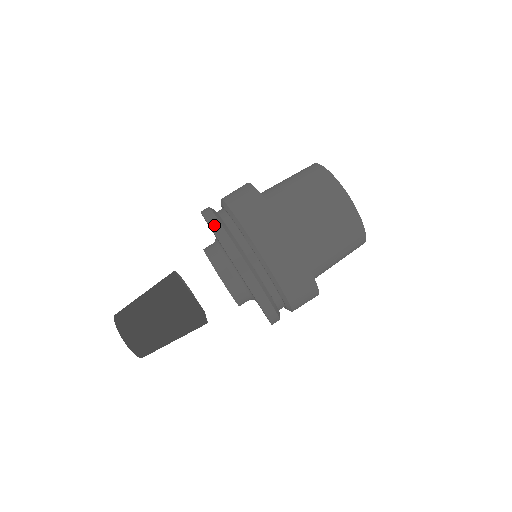
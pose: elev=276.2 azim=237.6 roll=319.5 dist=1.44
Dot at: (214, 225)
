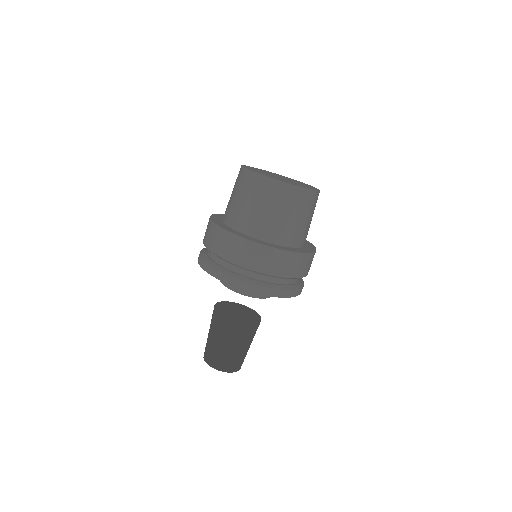
Dot at: (232, 282)
